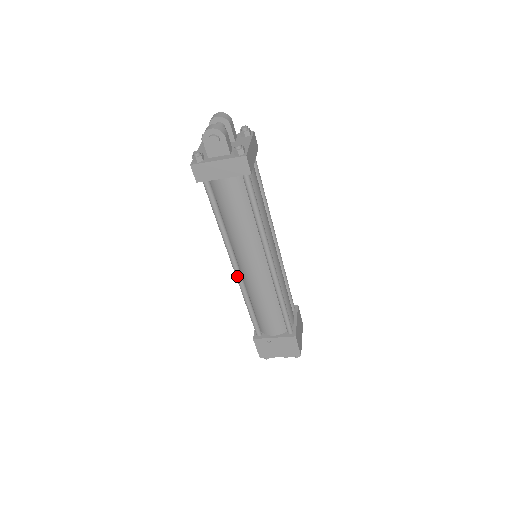
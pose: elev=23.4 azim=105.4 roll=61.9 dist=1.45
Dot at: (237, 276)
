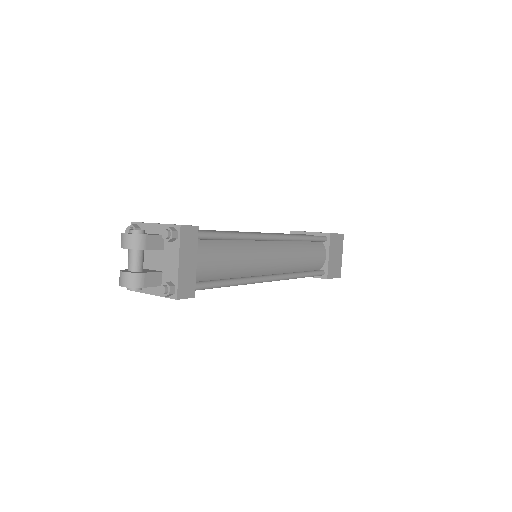
Dot at: occluded
